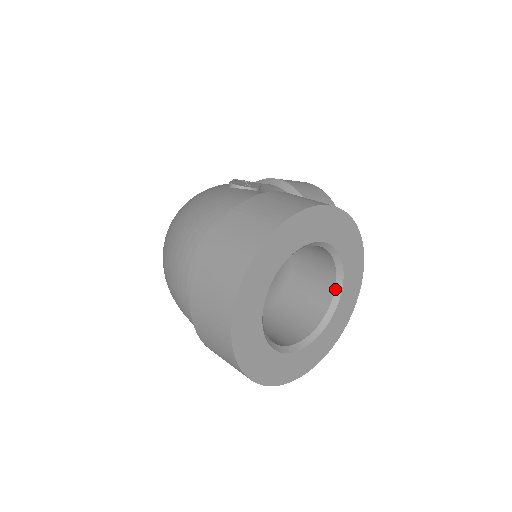
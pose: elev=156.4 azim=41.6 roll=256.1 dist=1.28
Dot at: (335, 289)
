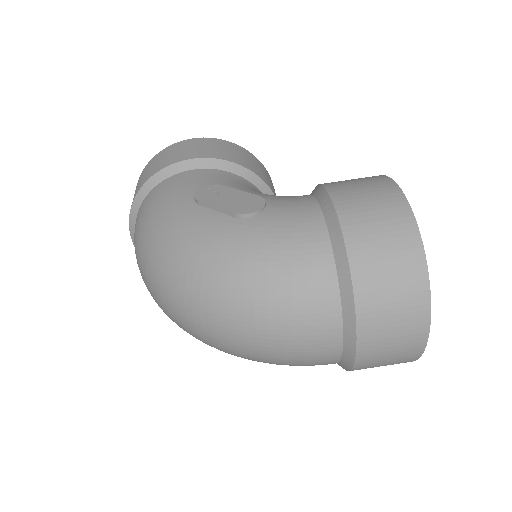
Dot at: occluded
